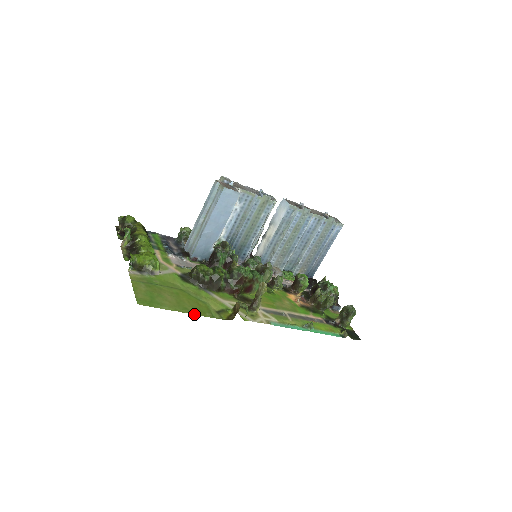
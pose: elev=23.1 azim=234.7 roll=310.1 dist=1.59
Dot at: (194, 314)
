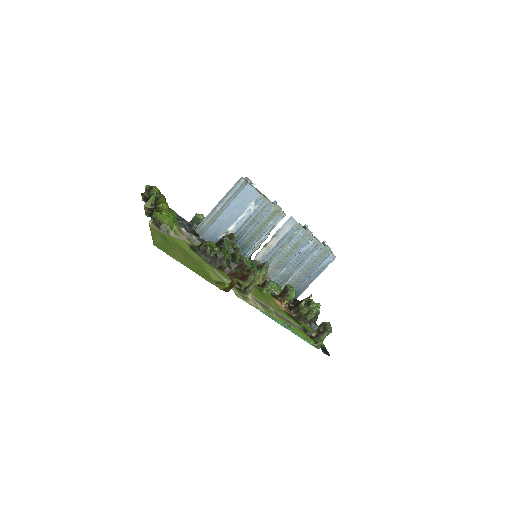
Dot at: occluded
